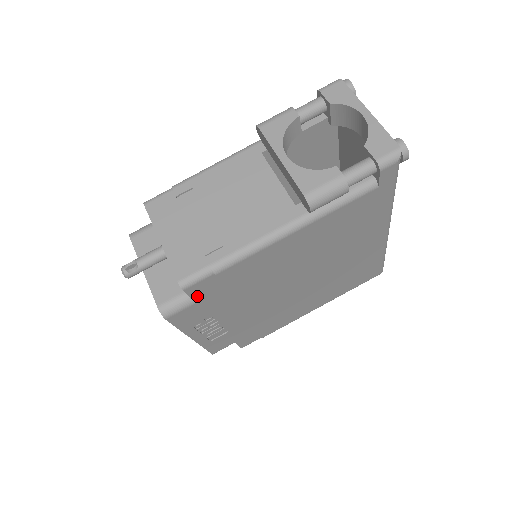
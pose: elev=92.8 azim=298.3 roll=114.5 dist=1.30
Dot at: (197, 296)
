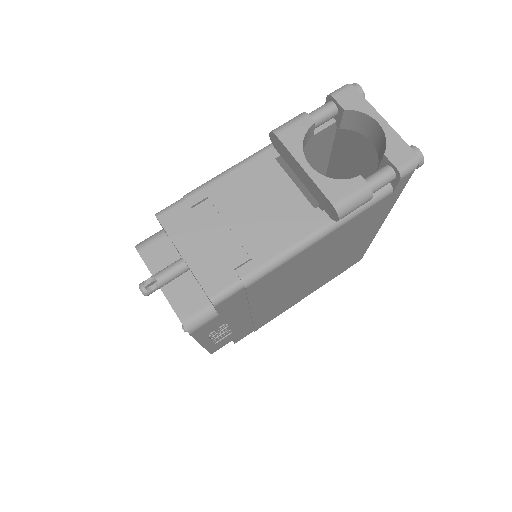
Dot at: (223, 309)
